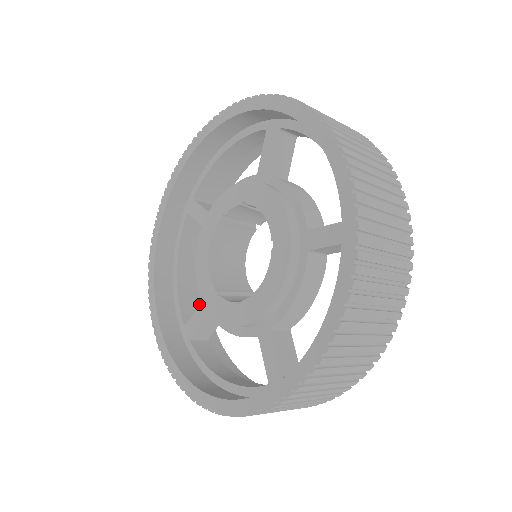
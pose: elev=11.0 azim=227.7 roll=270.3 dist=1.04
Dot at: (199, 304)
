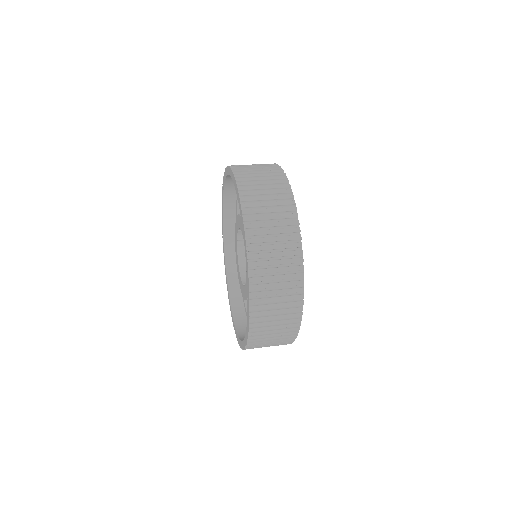
Dot at: occluded
